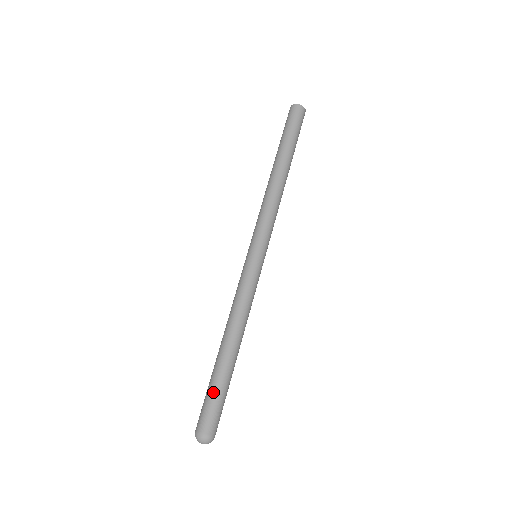
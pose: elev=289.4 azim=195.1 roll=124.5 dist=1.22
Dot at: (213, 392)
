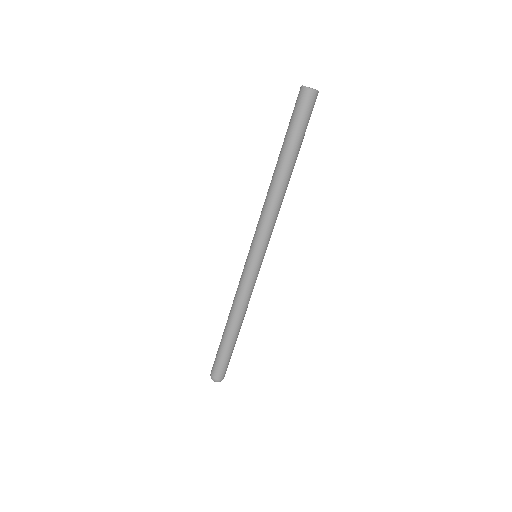
Dot at: (221, 356)
